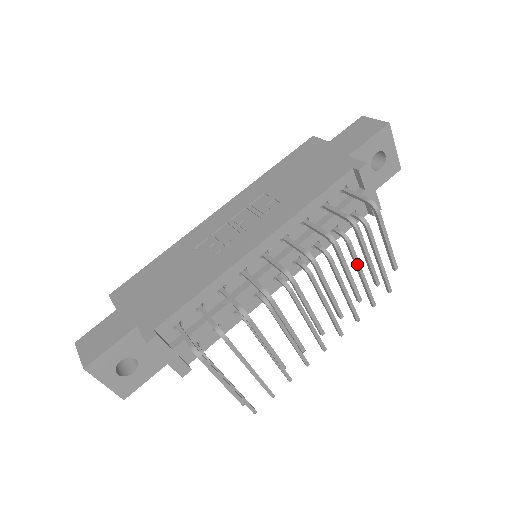
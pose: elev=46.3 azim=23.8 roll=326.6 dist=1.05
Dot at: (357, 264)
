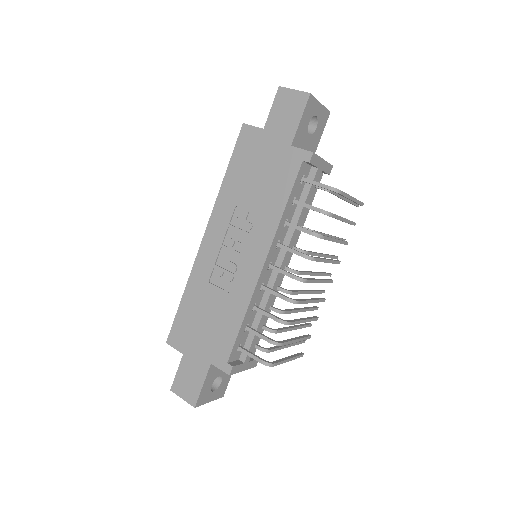
Dot at: (332, 217)
